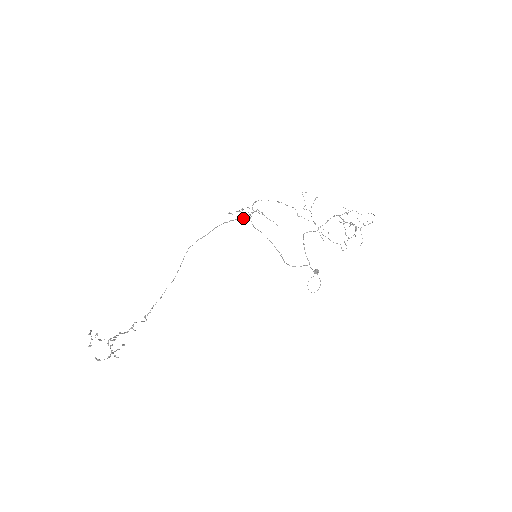
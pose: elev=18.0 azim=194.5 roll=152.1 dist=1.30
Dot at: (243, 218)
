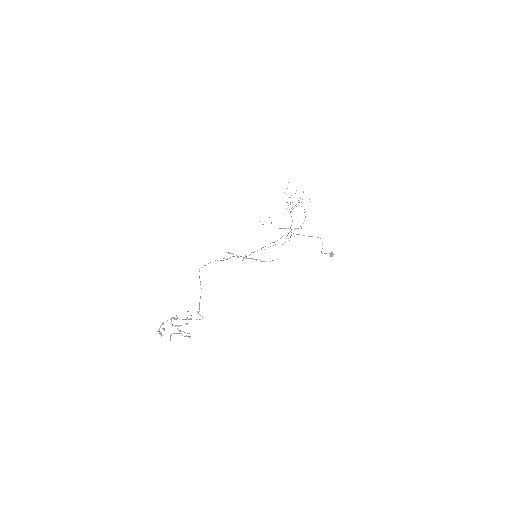
Dot at: (237, 257)
